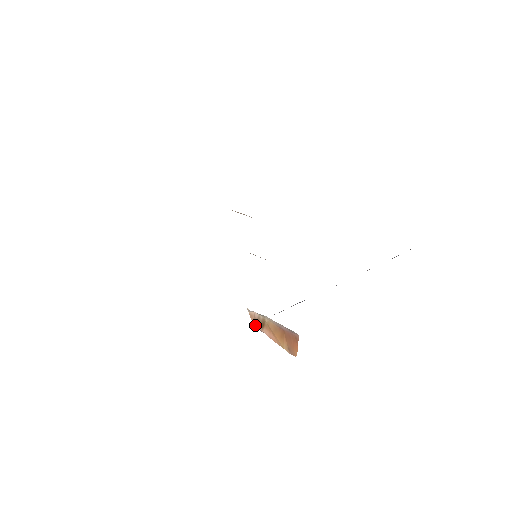
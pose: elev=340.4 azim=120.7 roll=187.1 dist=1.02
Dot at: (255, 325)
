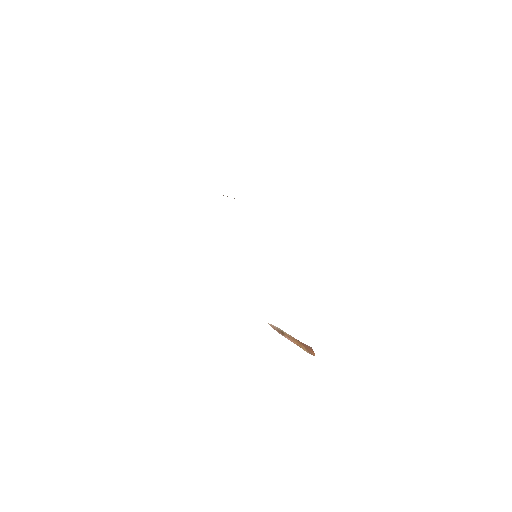
Dot at: occluded
